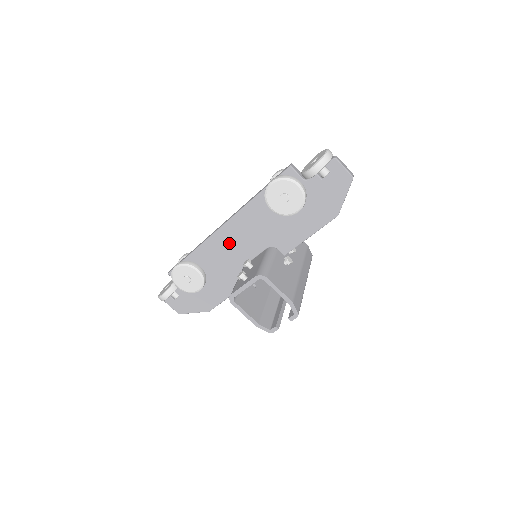
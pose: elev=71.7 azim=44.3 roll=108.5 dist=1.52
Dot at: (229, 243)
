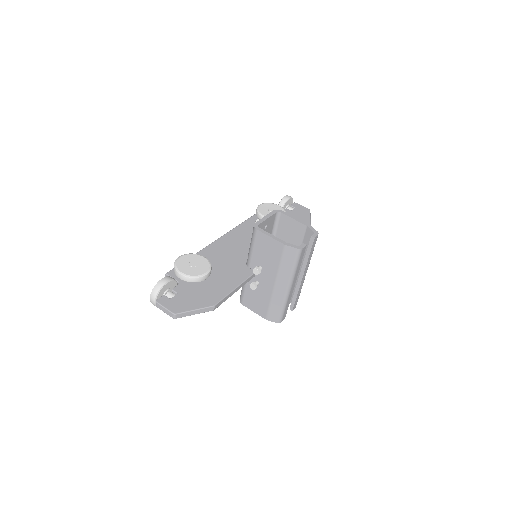
Dot at: (231, 245)
